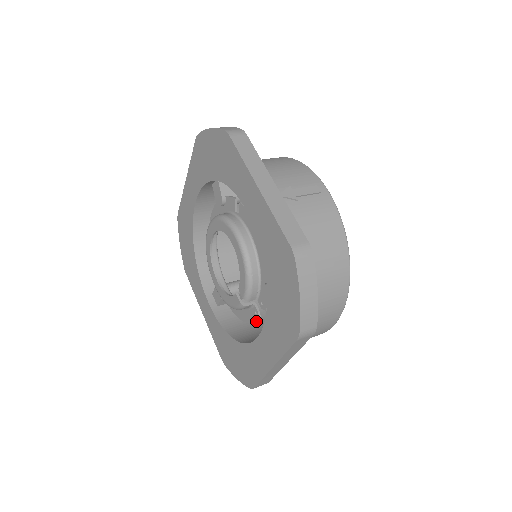
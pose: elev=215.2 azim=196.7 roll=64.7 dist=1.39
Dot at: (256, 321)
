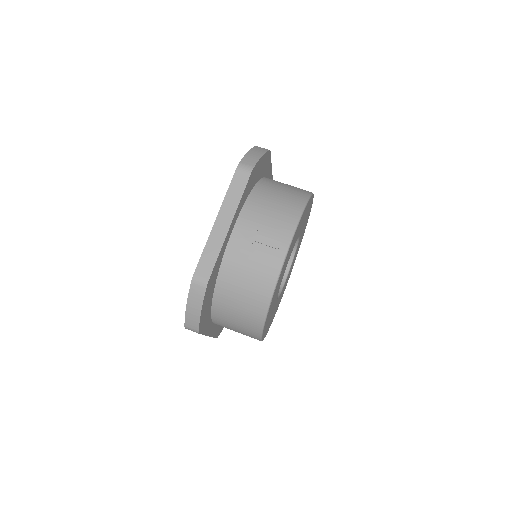
Dot at: occluded
